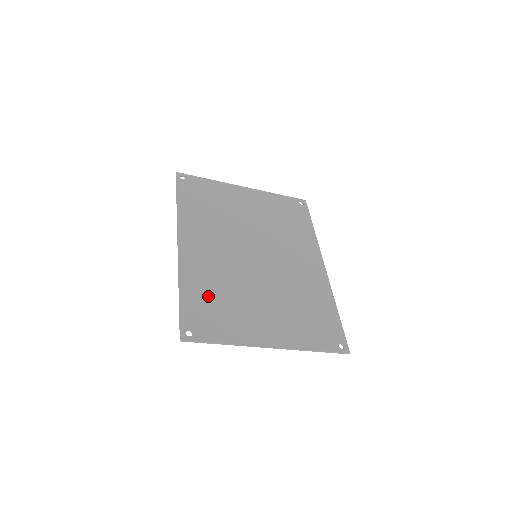
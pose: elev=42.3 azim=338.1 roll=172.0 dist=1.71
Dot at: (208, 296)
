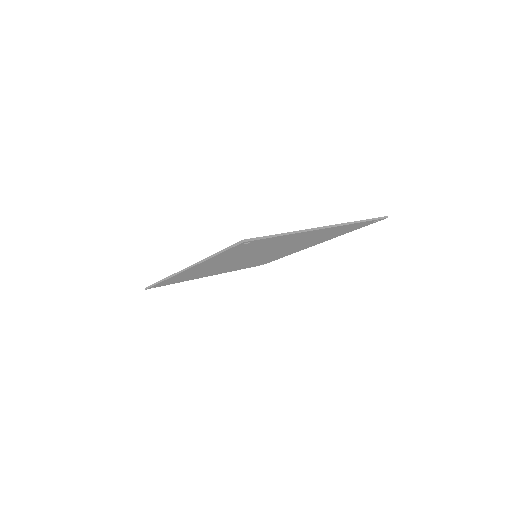
Dot at: occluded
